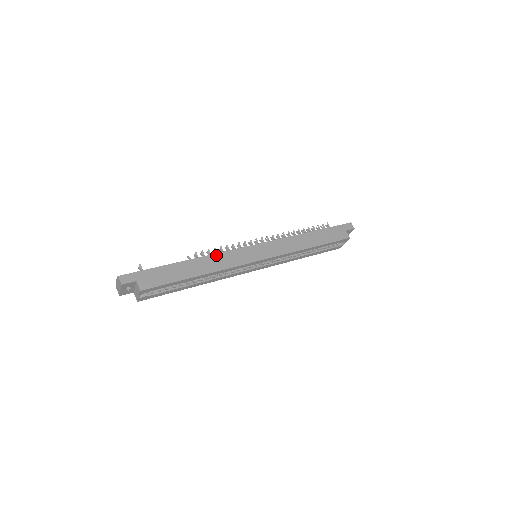
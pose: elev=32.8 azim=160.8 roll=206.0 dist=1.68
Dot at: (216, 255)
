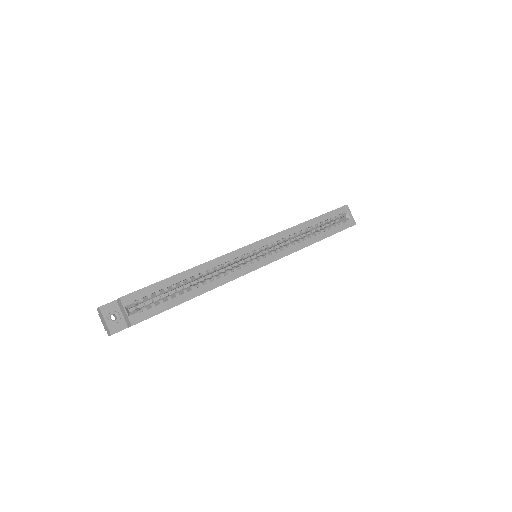
Dot at: occluded
